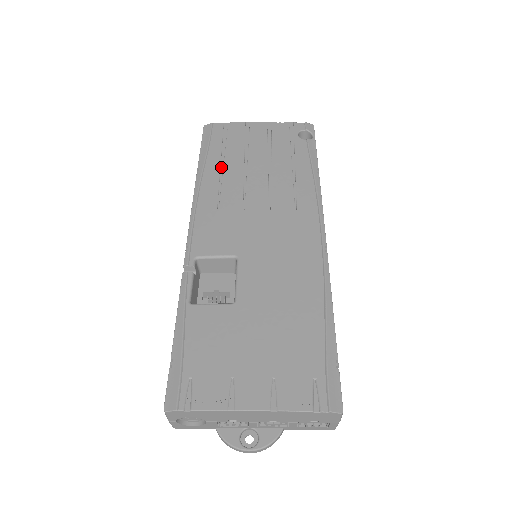
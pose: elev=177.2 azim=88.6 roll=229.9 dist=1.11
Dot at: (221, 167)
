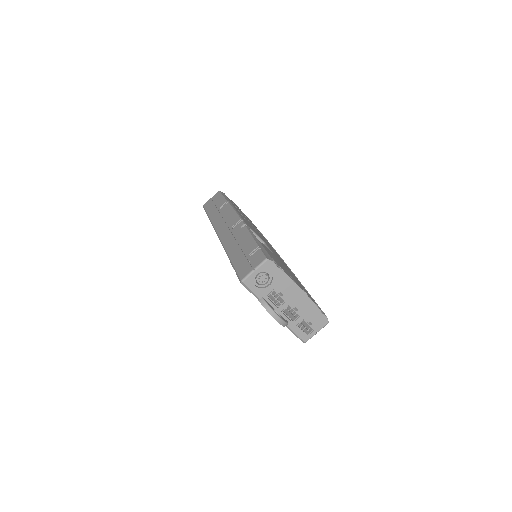
Dot at: (238, 210)
